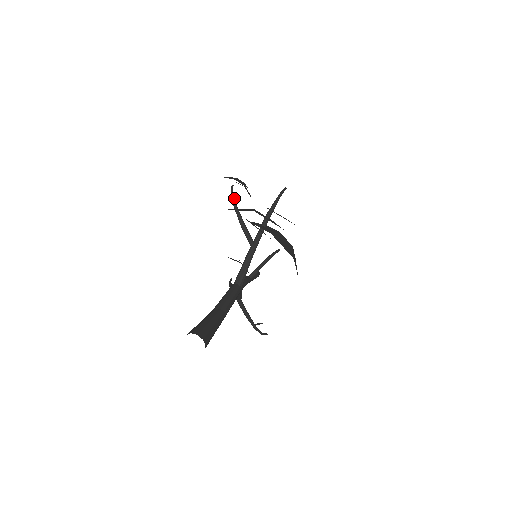
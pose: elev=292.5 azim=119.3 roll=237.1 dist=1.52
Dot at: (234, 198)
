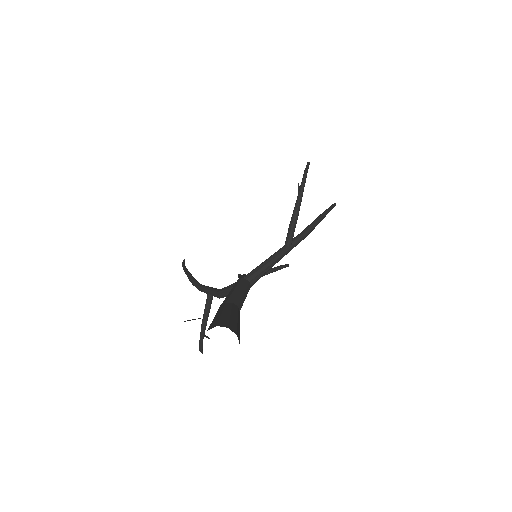
Dot at: occluded
